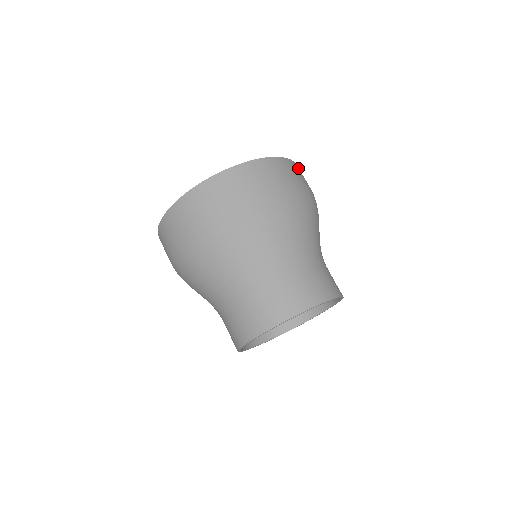
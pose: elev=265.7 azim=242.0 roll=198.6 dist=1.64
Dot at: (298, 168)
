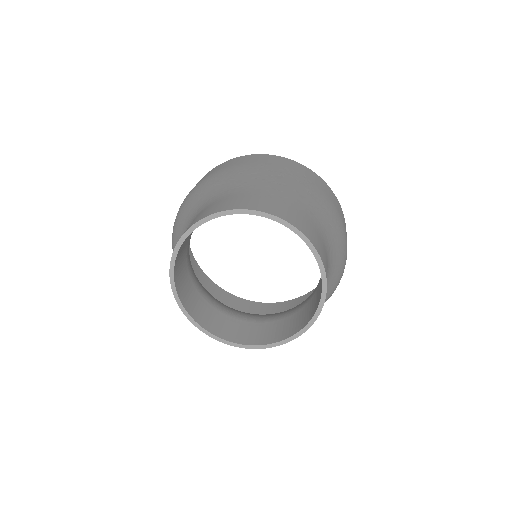
Dot at: occluded
